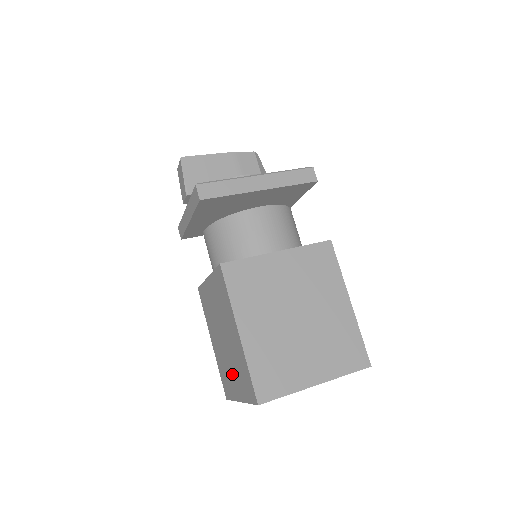
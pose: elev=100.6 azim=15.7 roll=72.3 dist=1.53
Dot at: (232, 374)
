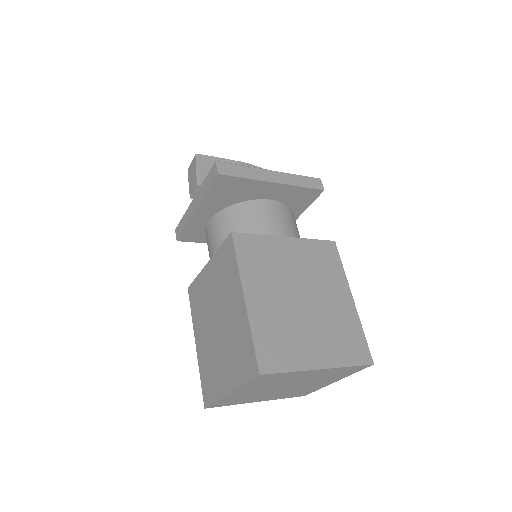
Dot at: (222, 363)
